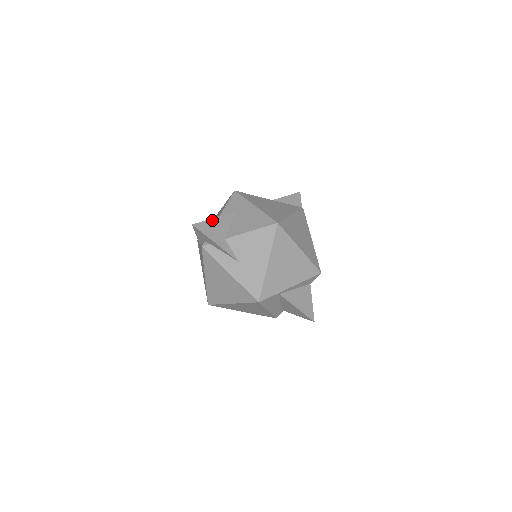
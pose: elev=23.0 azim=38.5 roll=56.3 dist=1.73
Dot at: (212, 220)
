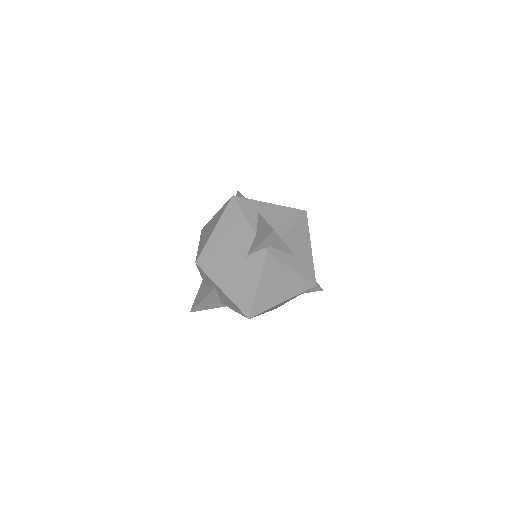
Dot at: occluded
